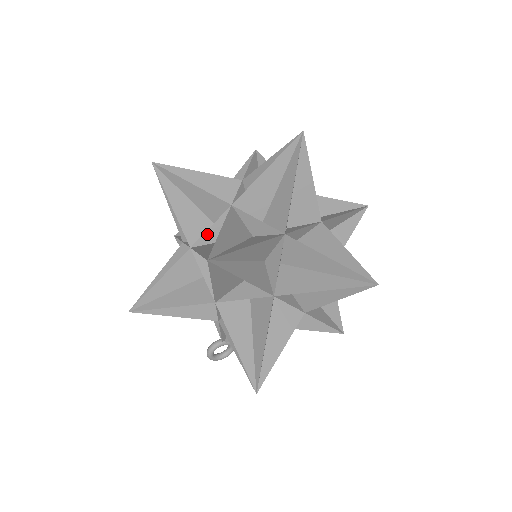
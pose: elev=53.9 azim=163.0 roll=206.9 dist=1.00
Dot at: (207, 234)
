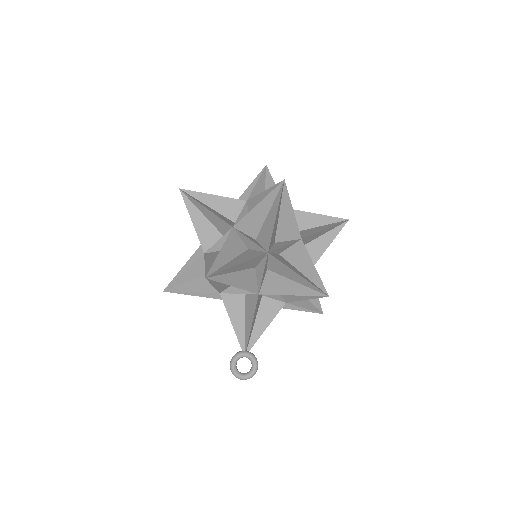
Dot at: occluded
